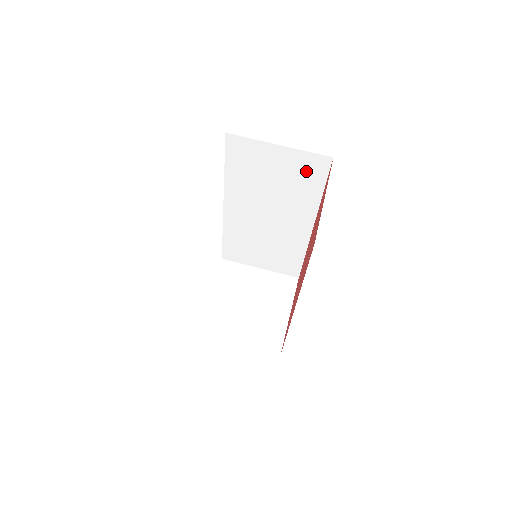
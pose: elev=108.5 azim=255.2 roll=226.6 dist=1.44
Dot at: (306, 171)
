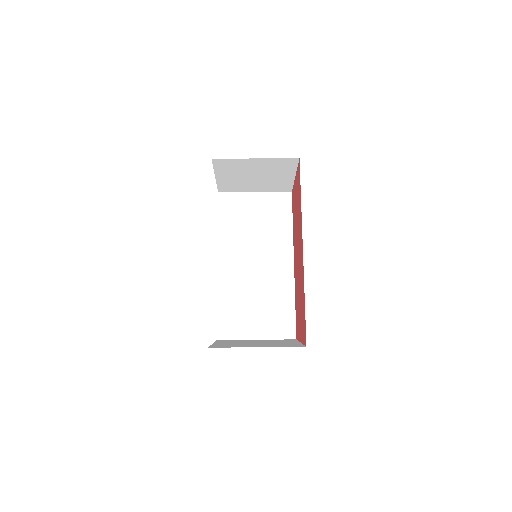
Dot at: (277, 208)
